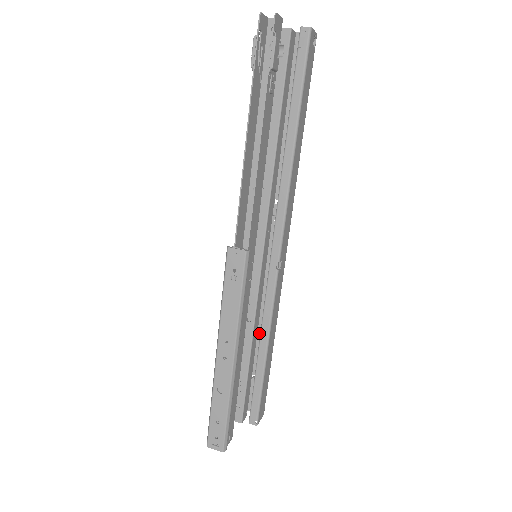
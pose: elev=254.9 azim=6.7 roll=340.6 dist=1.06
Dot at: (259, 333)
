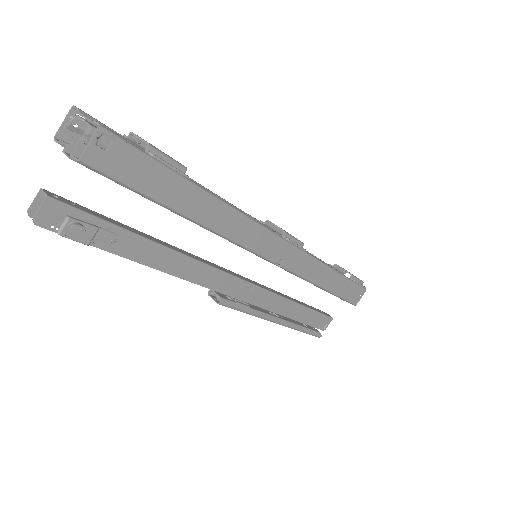
Dot at: occluded
